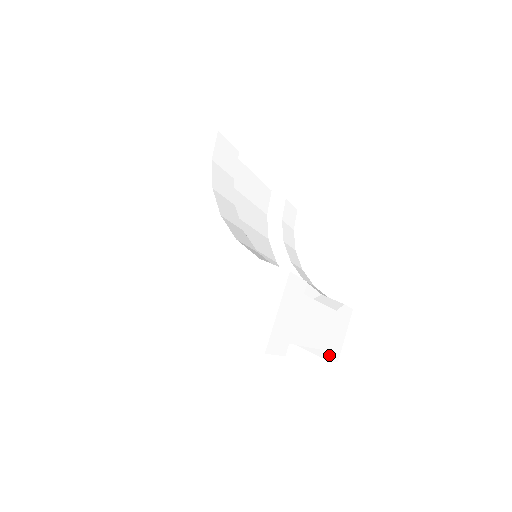
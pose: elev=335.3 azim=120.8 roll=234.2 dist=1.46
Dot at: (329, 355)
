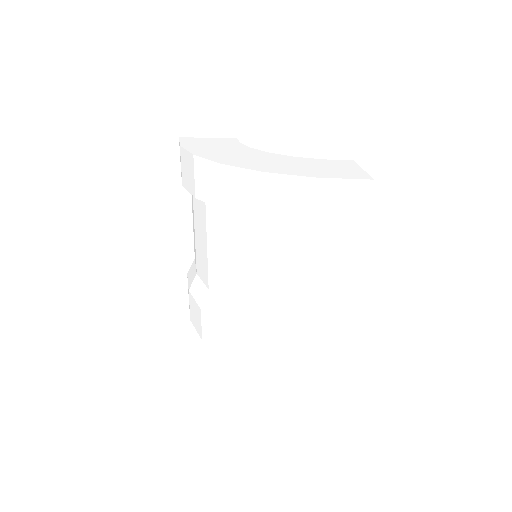
Dot at: (349, 351)
